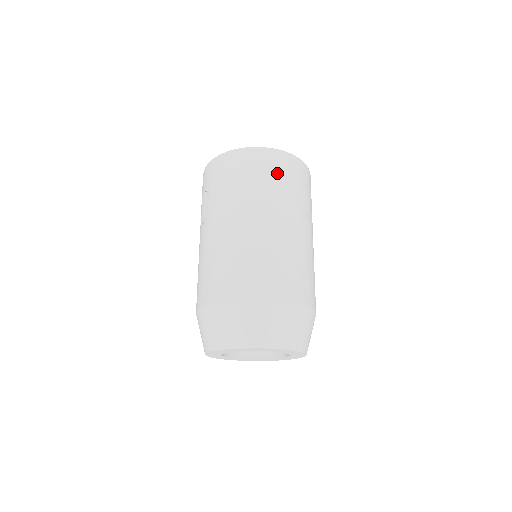
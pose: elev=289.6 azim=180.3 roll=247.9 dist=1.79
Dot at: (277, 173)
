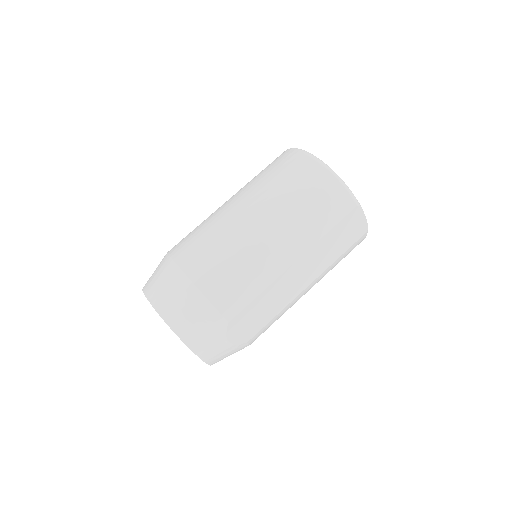
Dot at: (282, 169)
